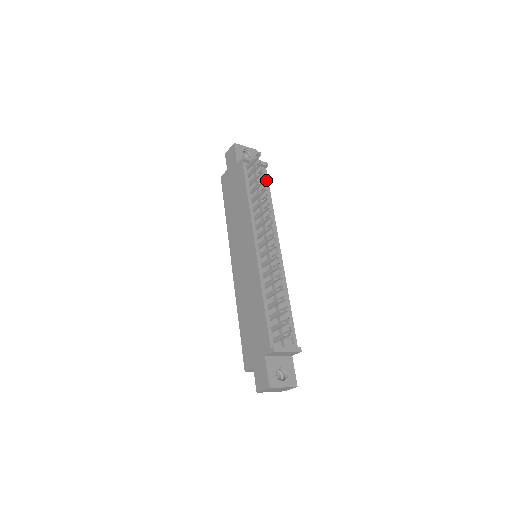
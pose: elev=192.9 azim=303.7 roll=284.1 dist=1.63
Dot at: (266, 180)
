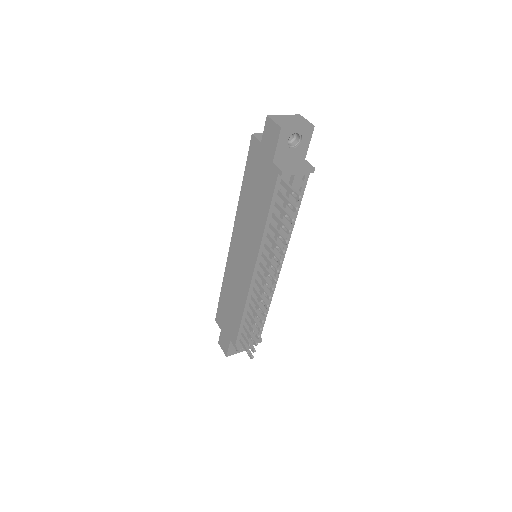
Dot at: (302, 189)
